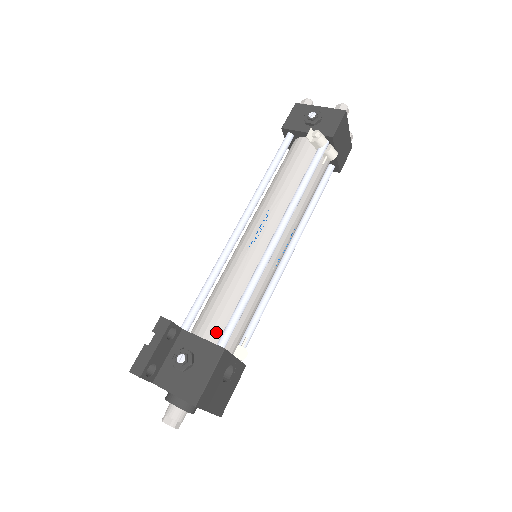
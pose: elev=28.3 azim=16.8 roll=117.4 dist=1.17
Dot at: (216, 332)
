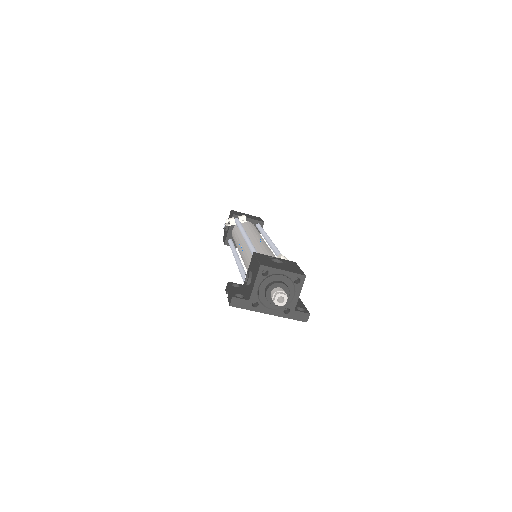
Dot at: occluded
